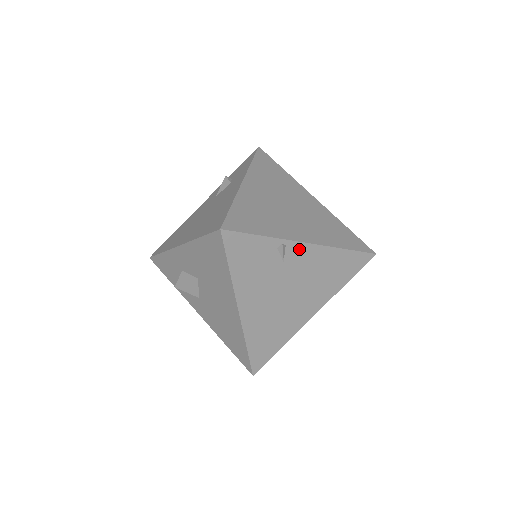
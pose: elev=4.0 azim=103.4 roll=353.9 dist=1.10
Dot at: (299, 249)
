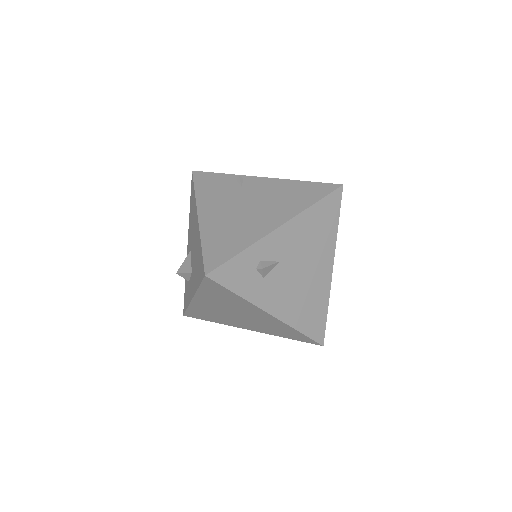
Dot at: (256, 181)
